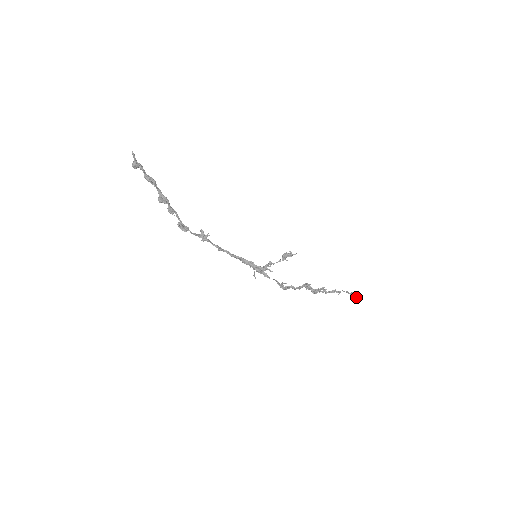
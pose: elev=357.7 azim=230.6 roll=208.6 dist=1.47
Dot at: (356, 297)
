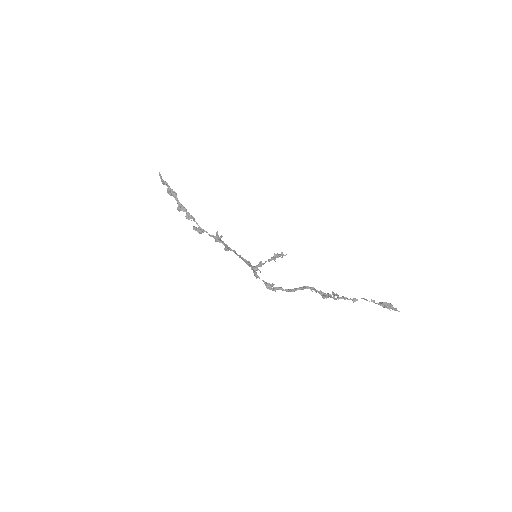
Dot at: (392, 308)
